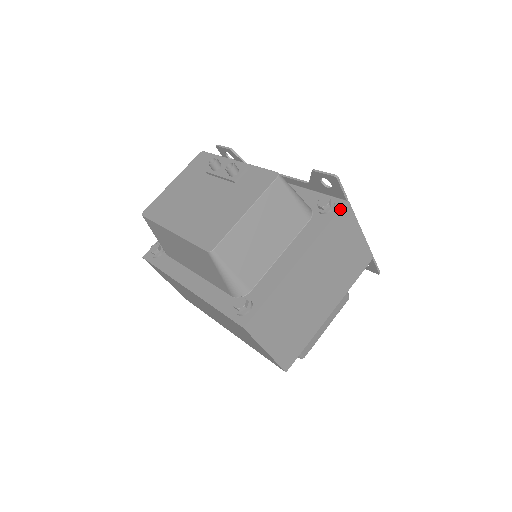
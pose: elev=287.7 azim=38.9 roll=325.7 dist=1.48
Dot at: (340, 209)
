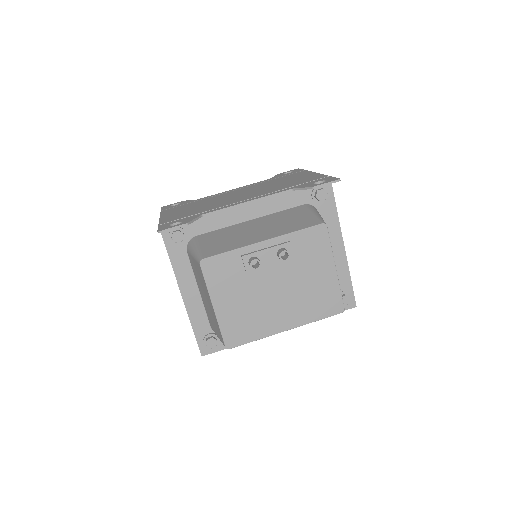
Dot at: (332, 188)
